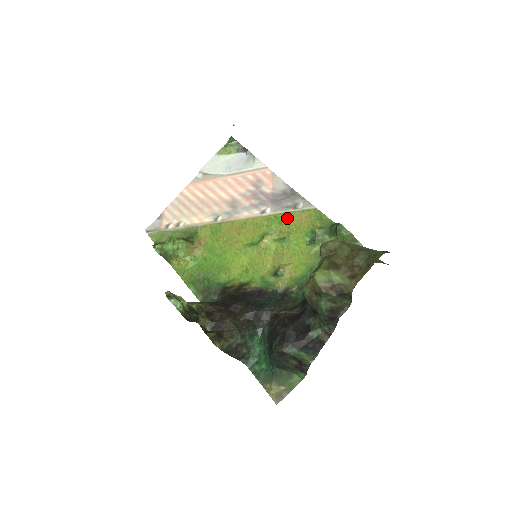
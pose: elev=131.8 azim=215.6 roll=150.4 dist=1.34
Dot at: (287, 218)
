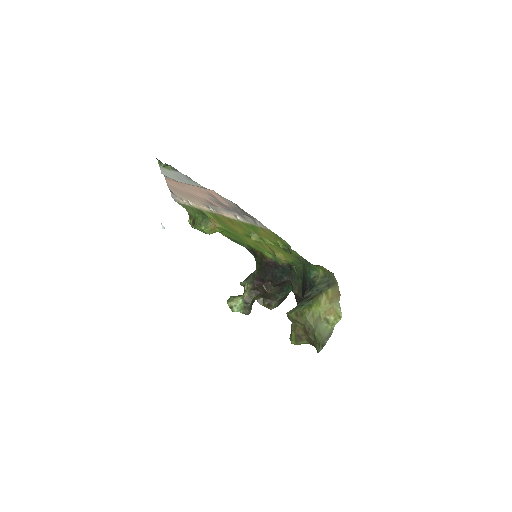
Dot at: (256, 229)
